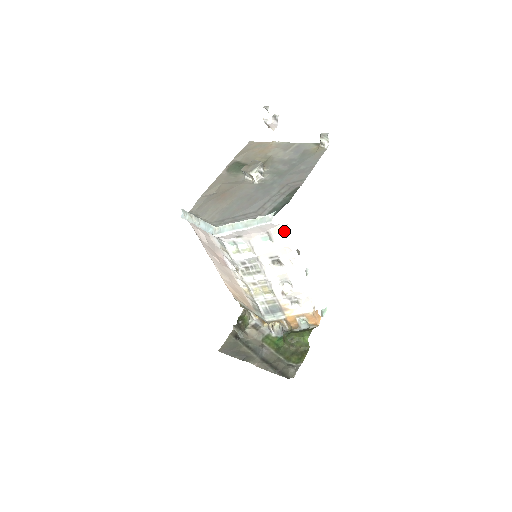
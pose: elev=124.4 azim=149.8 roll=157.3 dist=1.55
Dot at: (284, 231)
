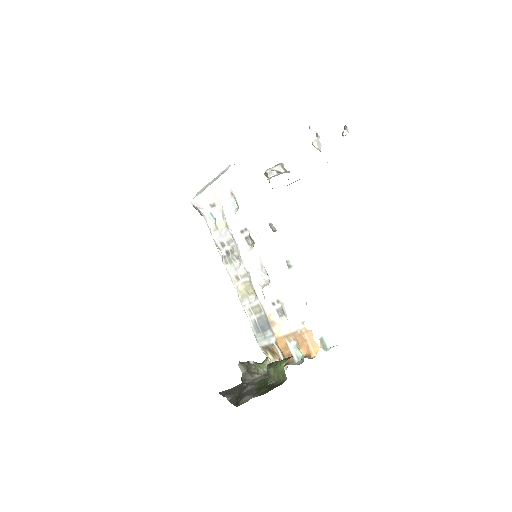
Dot at: occluded
